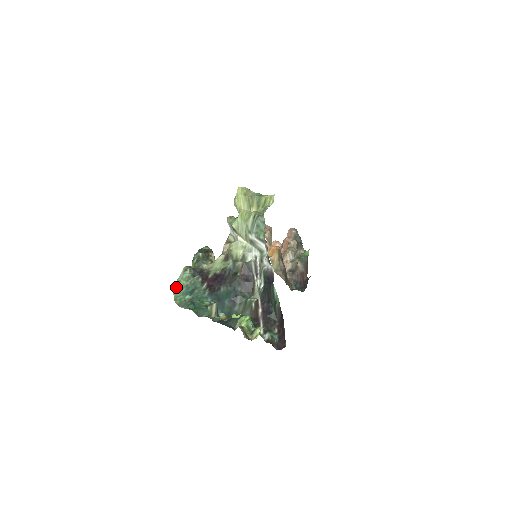
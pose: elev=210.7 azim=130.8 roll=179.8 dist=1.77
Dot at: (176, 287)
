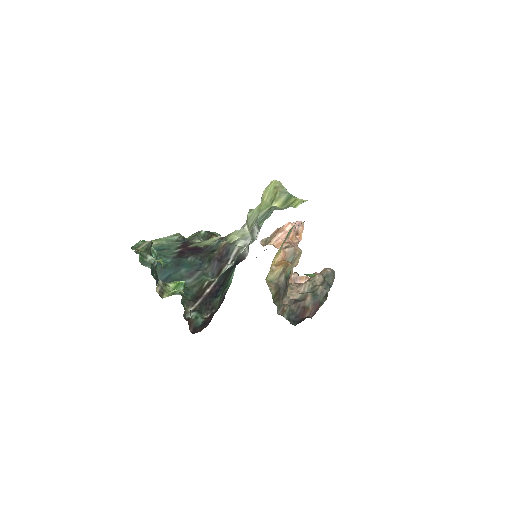
Dot at: (153, 242)
